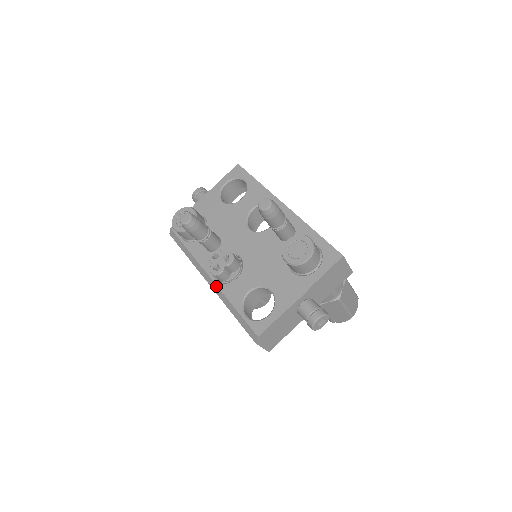
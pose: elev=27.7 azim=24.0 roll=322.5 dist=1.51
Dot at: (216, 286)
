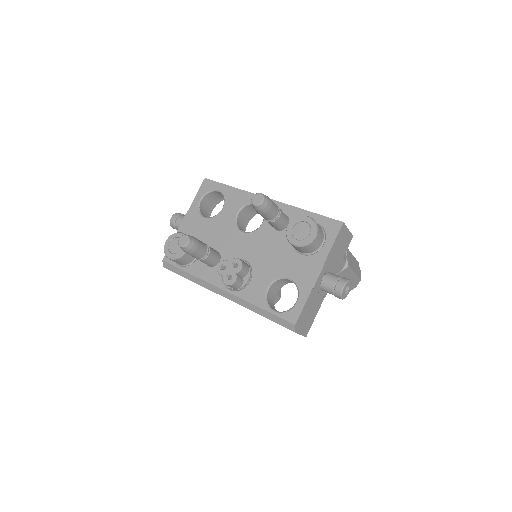
Dot at: (233, 296)
